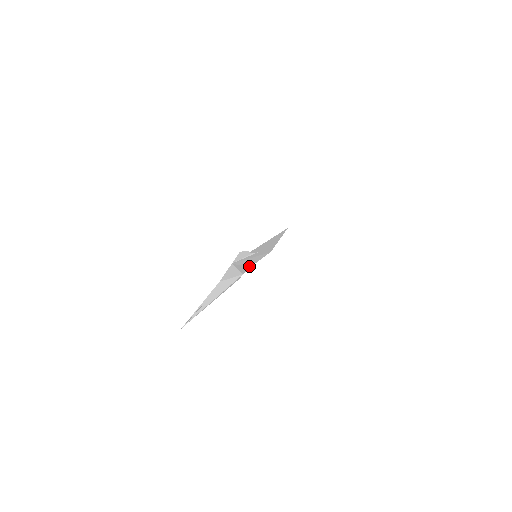
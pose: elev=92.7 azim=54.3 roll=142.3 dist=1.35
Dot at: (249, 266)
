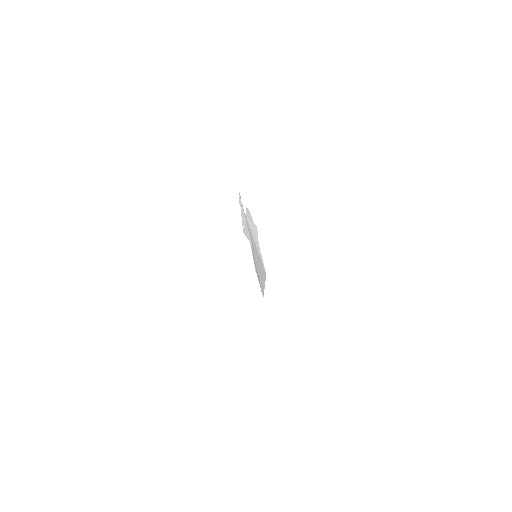
Dot at: (255, 267)
